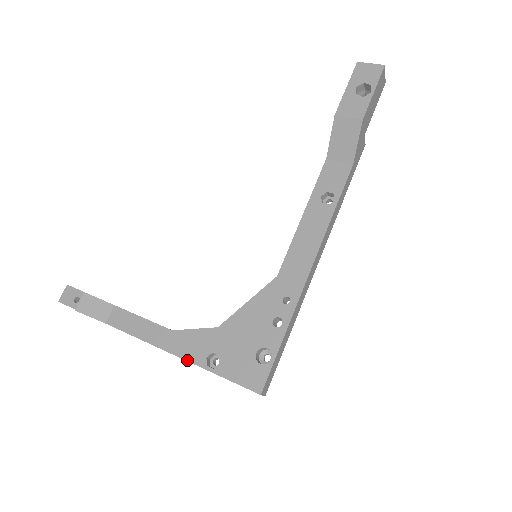
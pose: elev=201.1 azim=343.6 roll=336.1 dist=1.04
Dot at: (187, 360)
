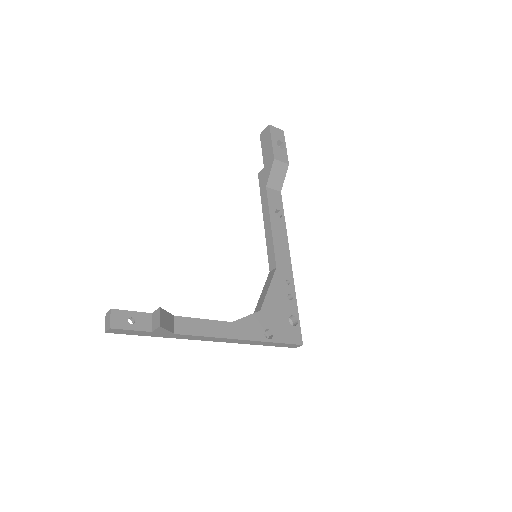
Dot at: (253, 340)
